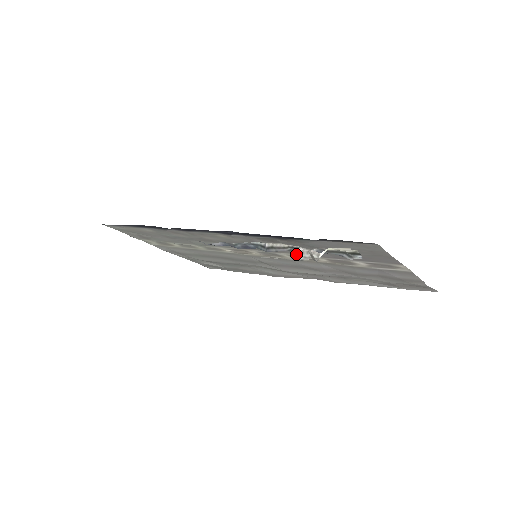
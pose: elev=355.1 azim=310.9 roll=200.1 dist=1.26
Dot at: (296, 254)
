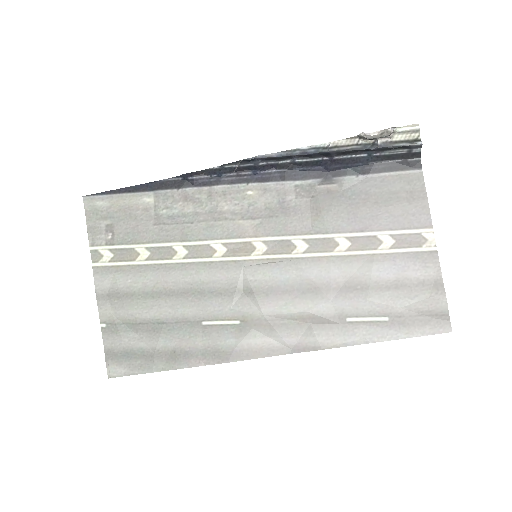
Dot at: (366, 135)
